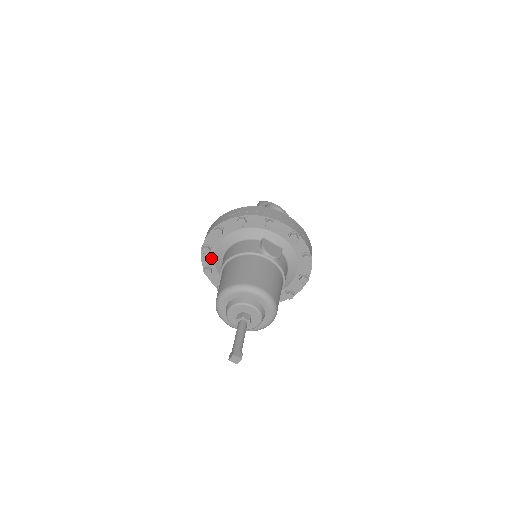
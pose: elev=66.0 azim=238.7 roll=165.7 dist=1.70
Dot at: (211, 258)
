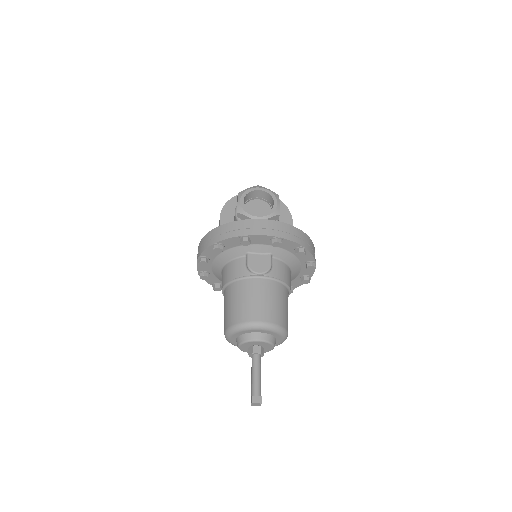
Dot at: (213, 278)
